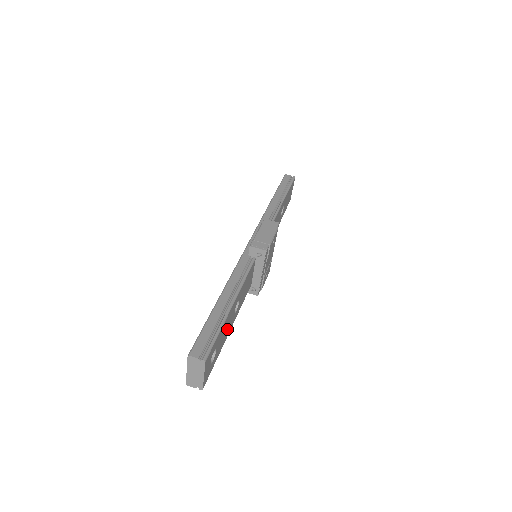
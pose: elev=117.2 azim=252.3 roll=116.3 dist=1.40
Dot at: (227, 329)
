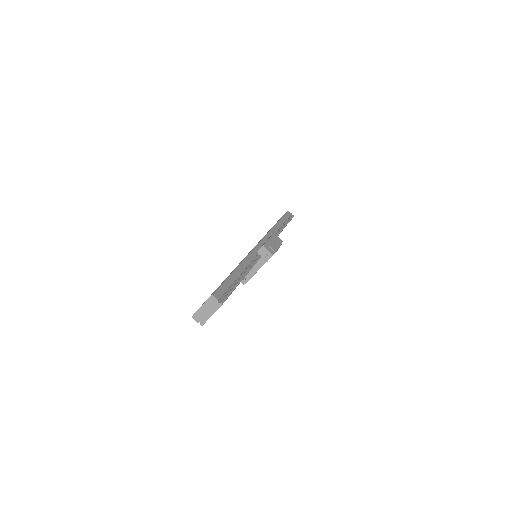
Dot at: occluded
